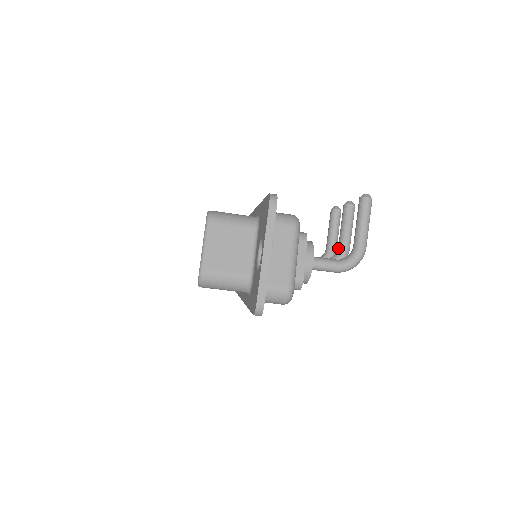
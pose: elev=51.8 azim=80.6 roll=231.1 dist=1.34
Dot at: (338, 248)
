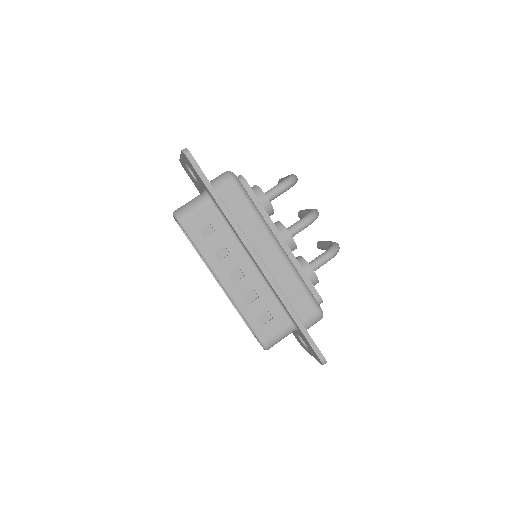
Dot at: occluded
